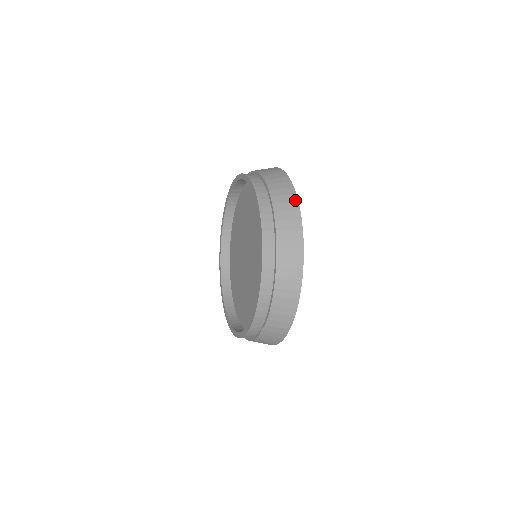
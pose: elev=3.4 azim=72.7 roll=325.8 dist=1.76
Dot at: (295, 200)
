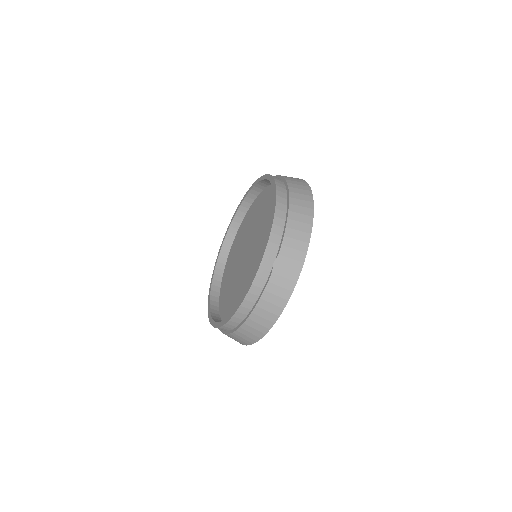
Dot at: occluded
